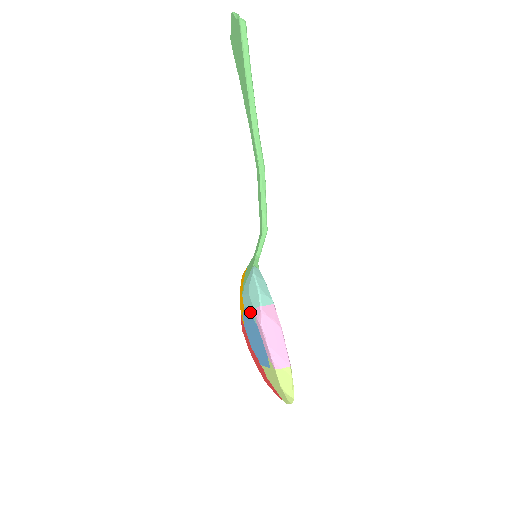
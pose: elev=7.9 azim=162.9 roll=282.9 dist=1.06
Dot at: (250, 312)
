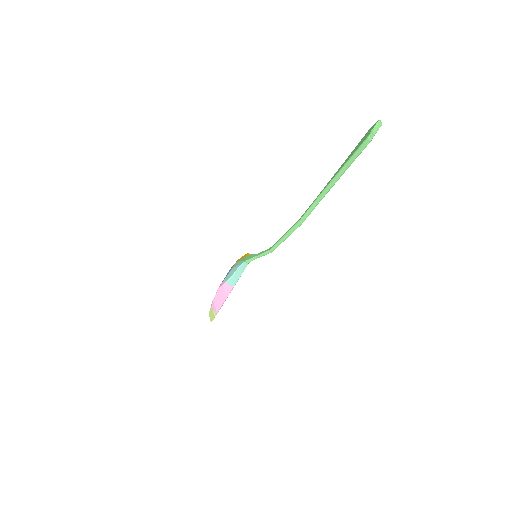
Dot at: occluded
